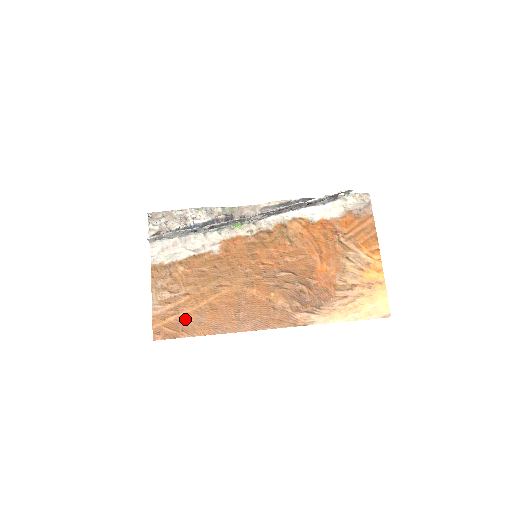
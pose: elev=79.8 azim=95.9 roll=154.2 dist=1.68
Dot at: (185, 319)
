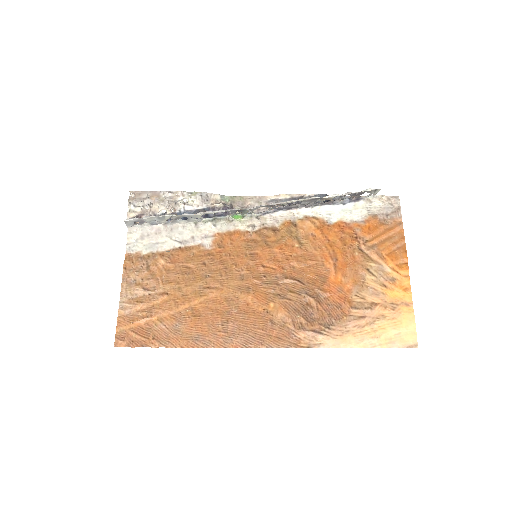
Dot at: (159, 324)
